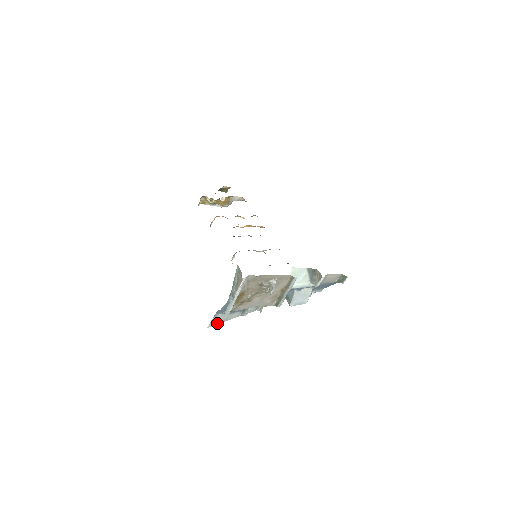
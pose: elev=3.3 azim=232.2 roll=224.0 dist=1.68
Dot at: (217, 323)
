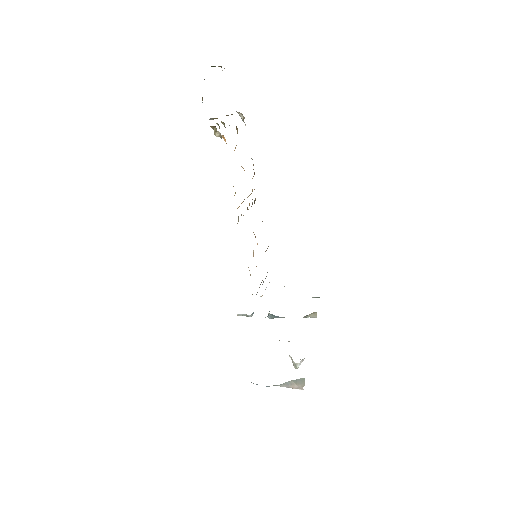
Dot at: occluded
